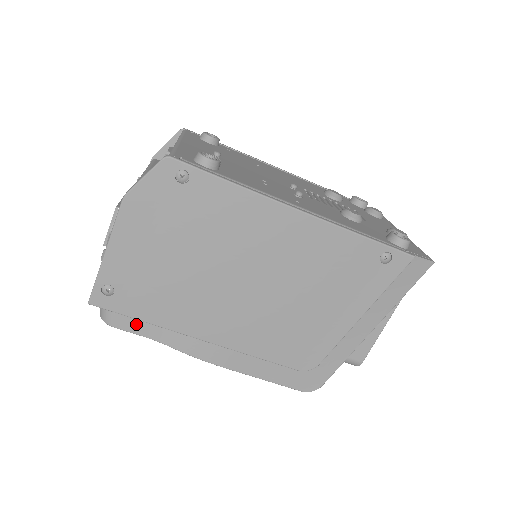
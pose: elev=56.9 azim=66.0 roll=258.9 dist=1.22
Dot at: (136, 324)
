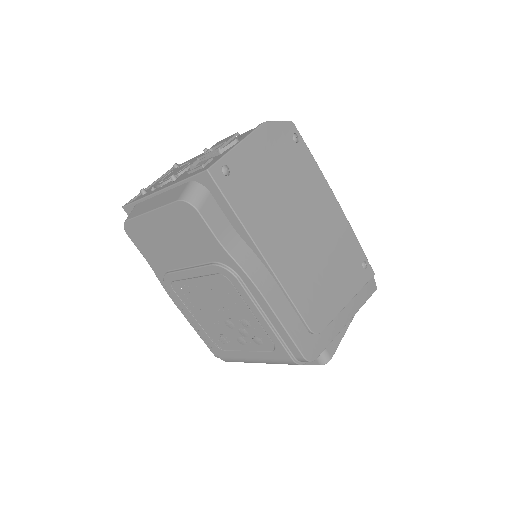
Dot at: (215, 220)
